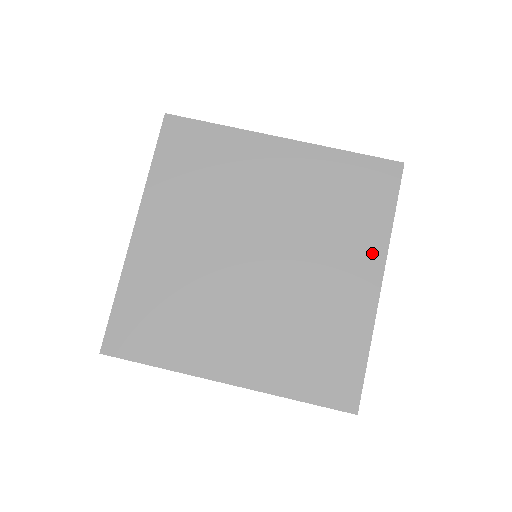
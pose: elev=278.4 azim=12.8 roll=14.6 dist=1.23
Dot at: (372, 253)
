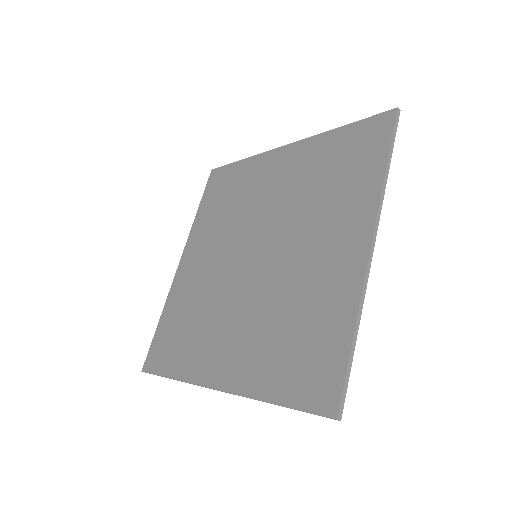
Dot at: (361, 214)
